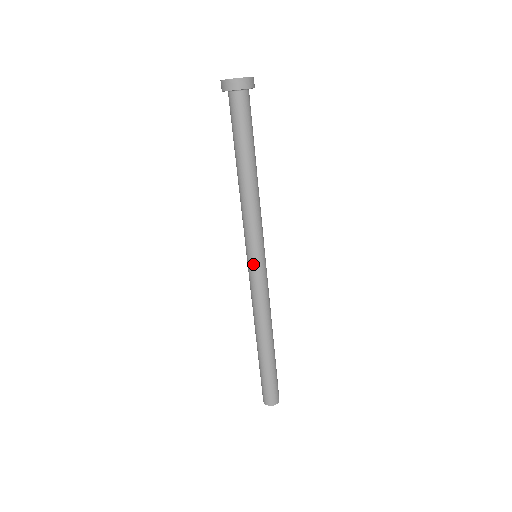
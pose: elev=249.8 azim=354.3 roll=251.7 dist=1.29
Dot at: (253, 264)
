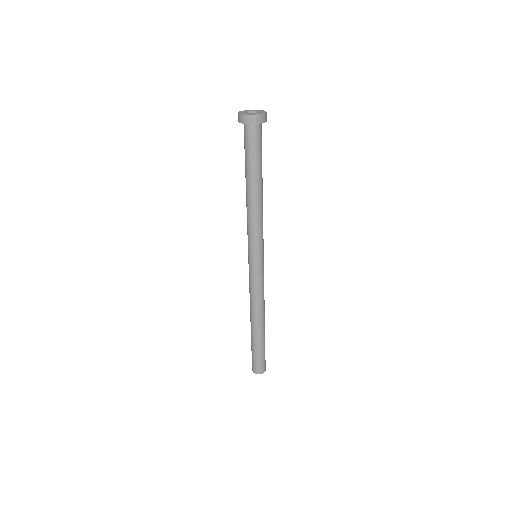
Dot at: (249, 261)
